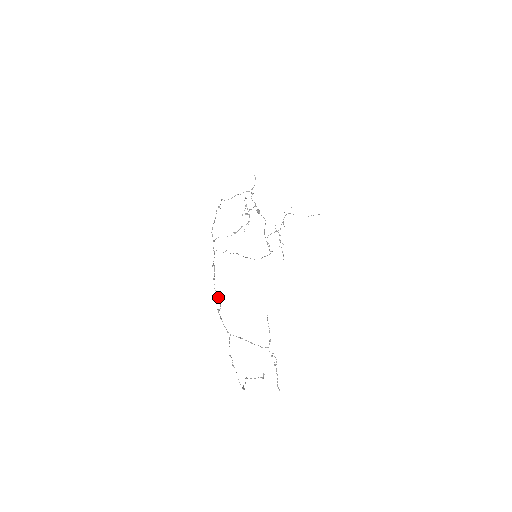
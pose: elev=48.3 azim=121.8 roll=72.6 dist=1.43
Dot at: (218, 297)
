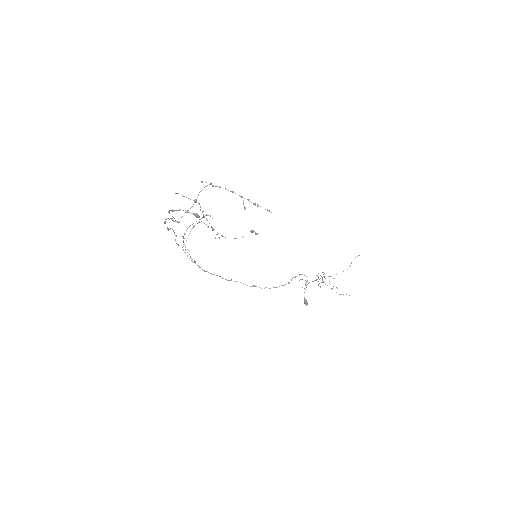
Dot at: occluded
